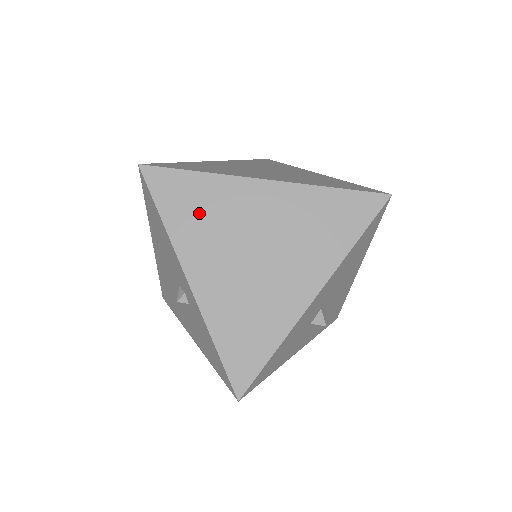
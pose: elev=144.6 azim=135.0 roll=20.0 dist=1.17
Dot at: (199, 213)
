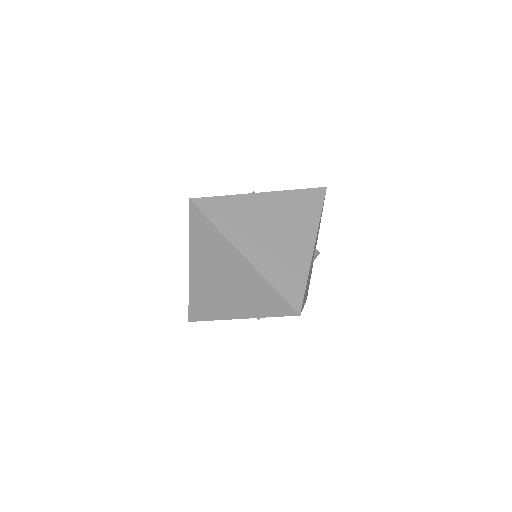
Dot at: (206, 243)
